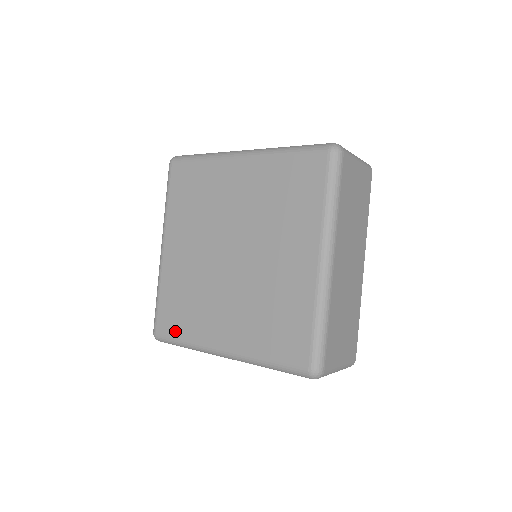
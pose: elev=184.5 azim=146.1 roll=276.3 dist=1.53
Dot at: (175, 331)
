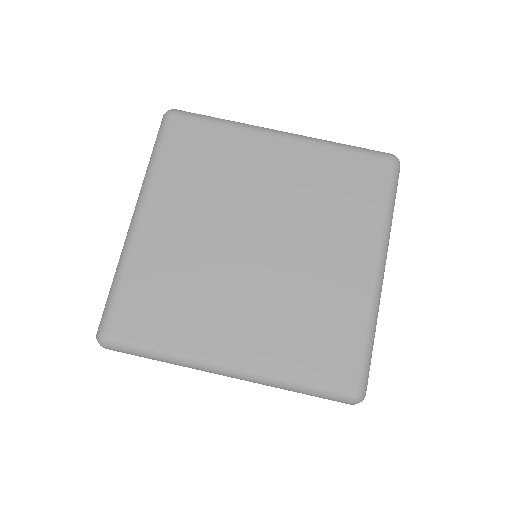
Dot at: (146, 334)
